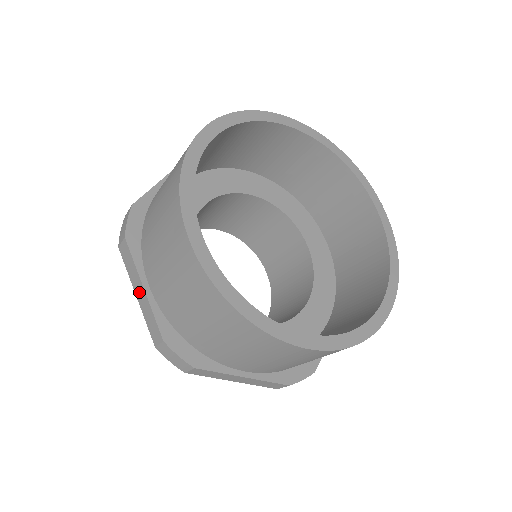
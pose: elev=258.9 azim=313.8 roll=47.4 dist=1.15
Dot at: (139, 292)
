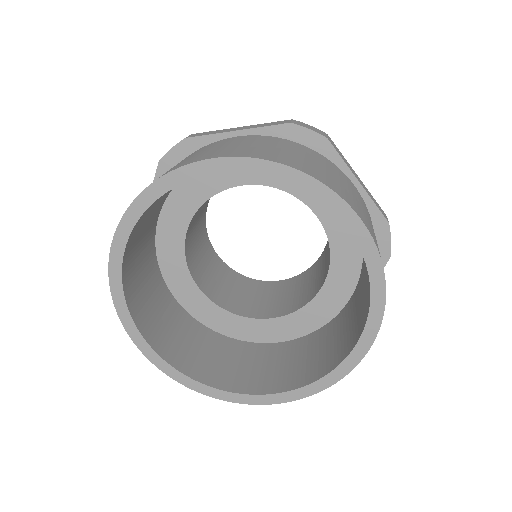
Dot at: occluded
